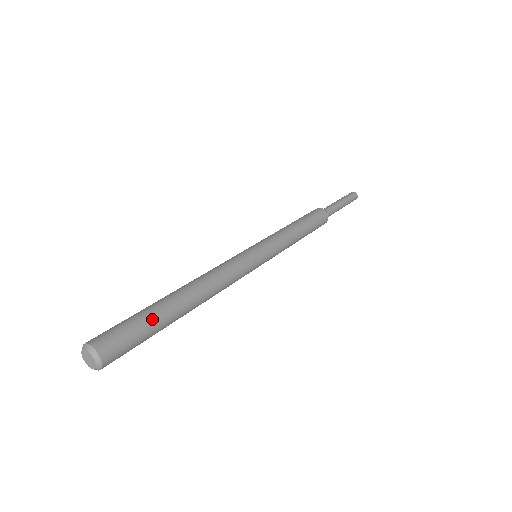
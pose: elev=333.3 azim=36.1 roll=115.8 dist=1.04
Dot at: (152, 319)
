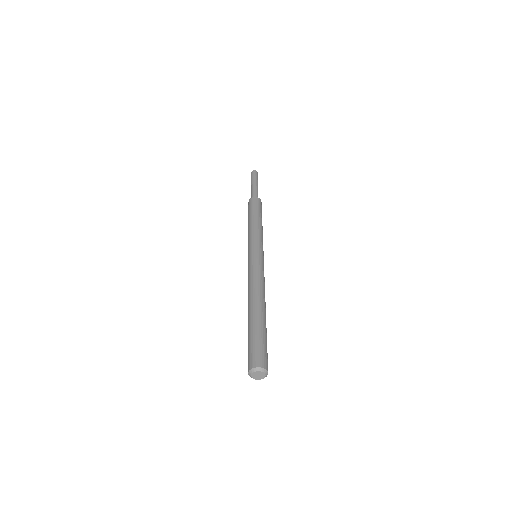
Dot at: (264, 333)
